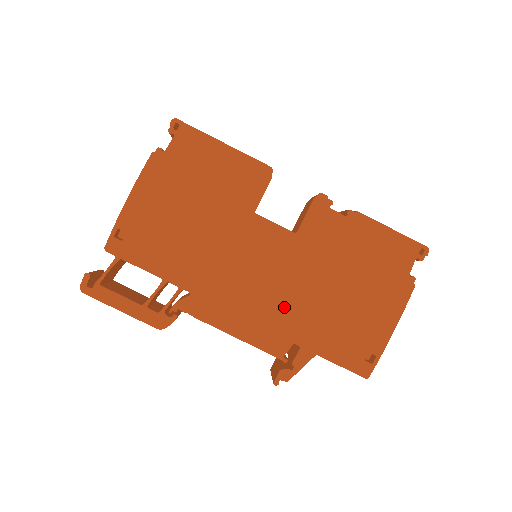
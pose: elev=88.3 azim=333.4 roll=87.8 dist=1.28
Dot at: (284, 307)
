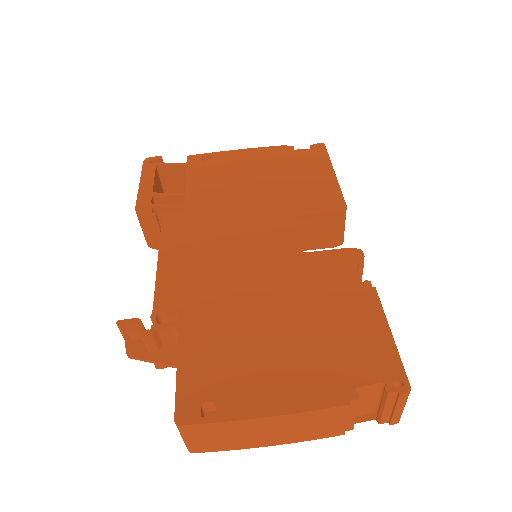
Dot at: (217, 283)
